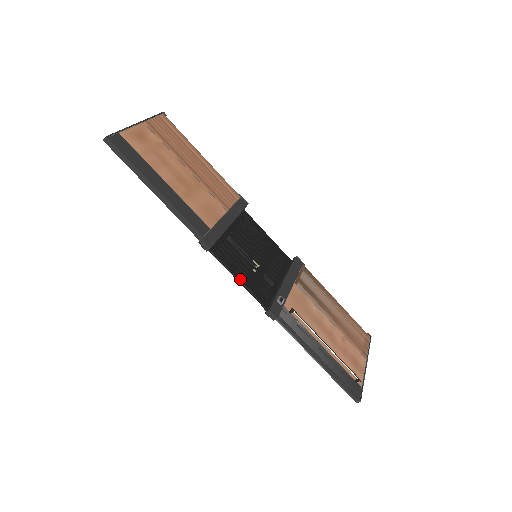
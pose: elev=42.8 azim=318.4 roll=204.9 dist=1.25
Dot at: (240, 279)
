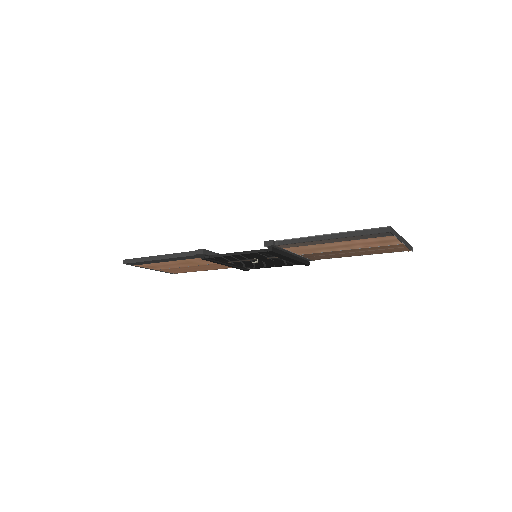
Dot at: (237, 252)
